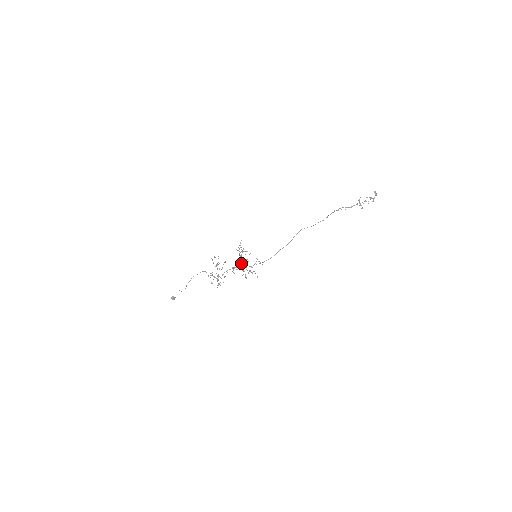
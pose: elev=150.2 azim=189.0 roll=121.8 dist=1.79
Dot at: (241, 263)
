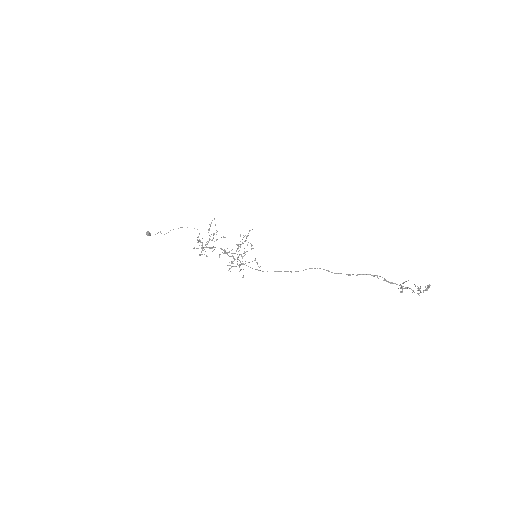
Dot at: occluded
